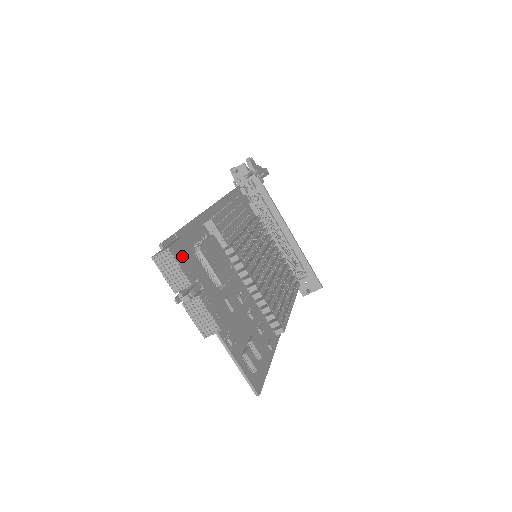
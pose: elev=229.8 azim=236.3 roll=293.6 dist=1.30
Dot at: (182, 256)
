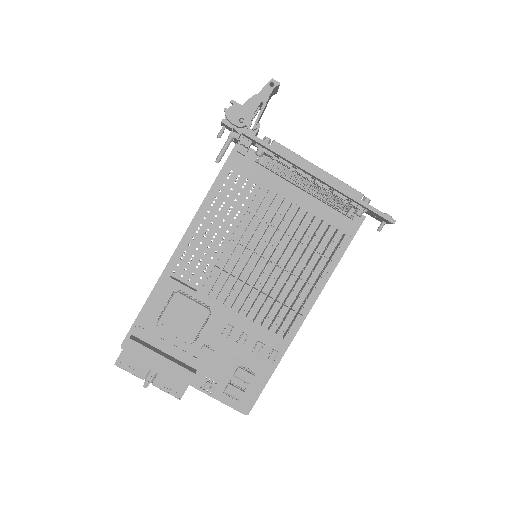
Dot at: (130, 360)
